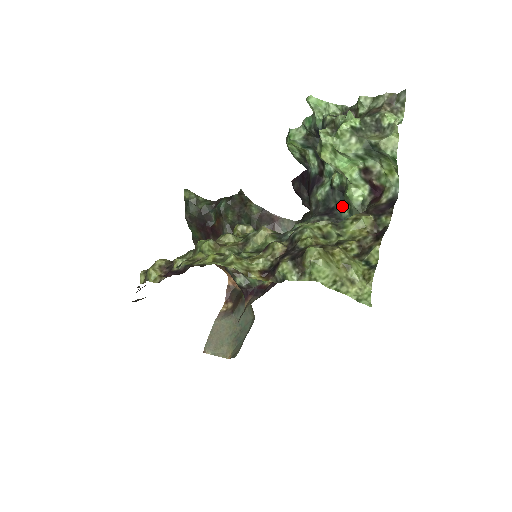
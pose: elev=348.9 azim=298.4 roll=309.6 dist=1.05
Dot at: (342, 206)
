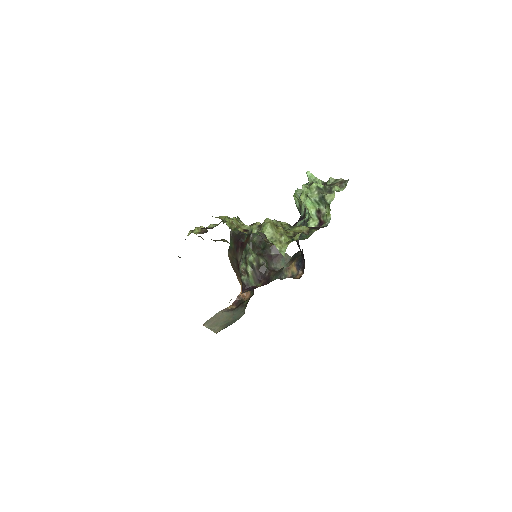
Dot at: occluded
